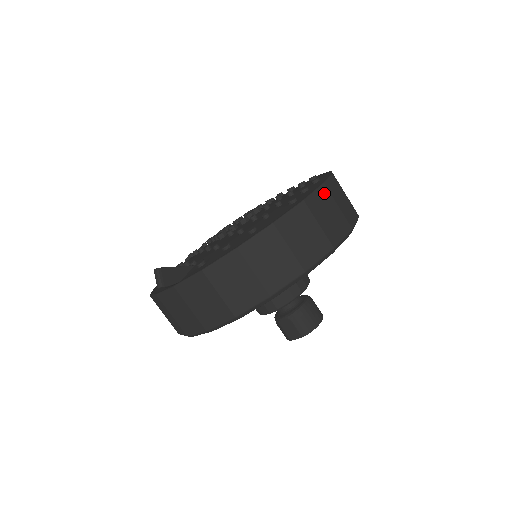
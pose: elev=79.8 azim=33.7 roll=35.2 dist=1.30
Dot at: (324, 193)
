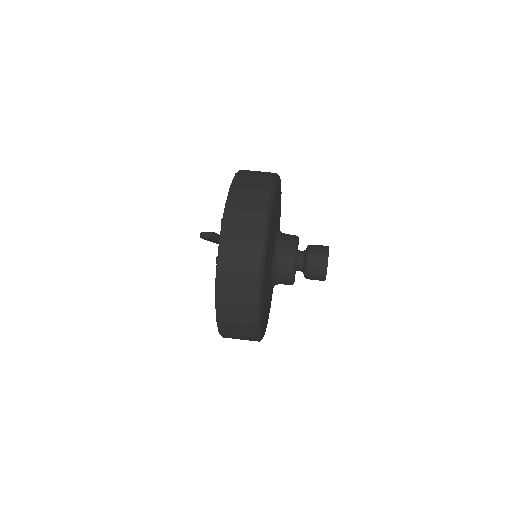
Dot at: occluded
